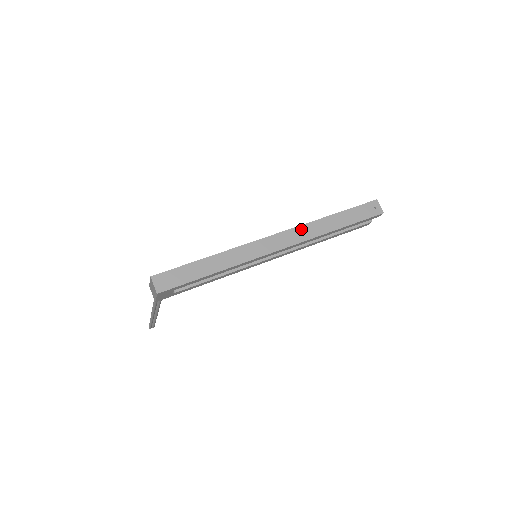
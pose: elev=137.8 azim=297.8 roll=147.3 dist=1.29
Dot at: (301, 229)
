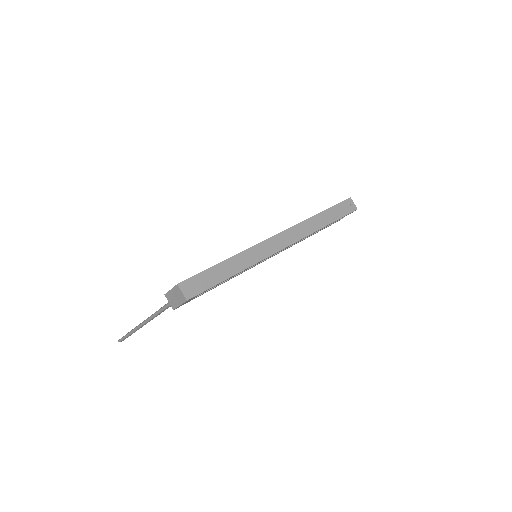
Dot at: (298, 228)
